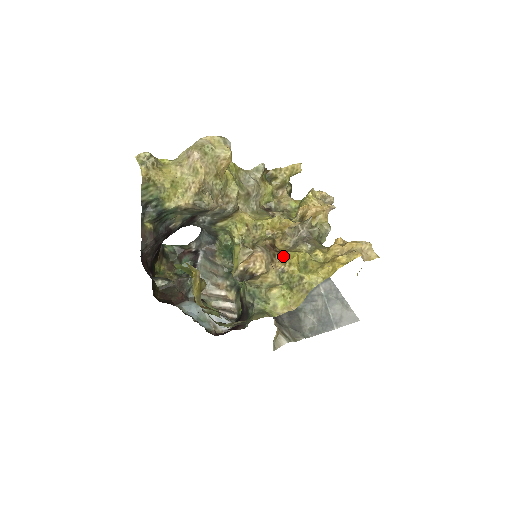
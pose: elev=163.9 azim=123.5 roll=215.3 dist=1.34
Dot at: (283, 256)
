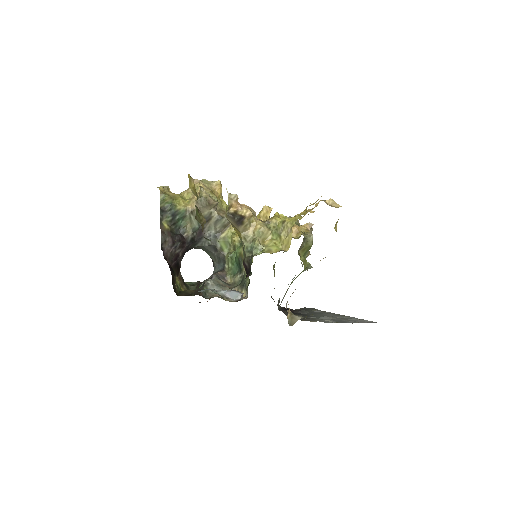
Dot at: occluded
